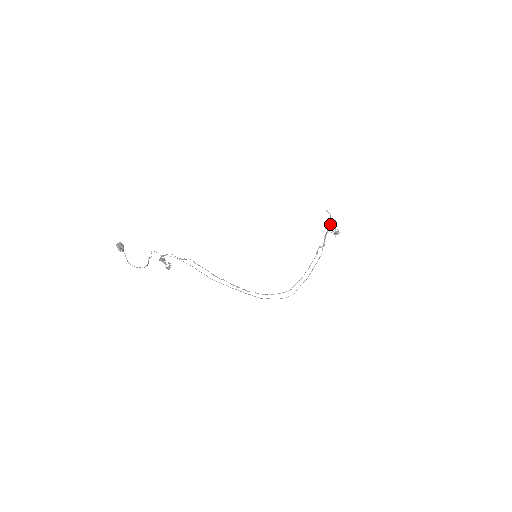
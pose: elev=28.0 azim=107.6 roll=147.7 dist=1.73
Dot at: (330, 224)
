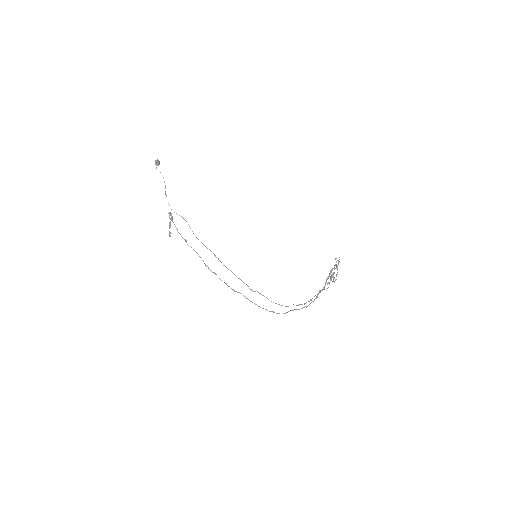
Dot at: (331, 269)
